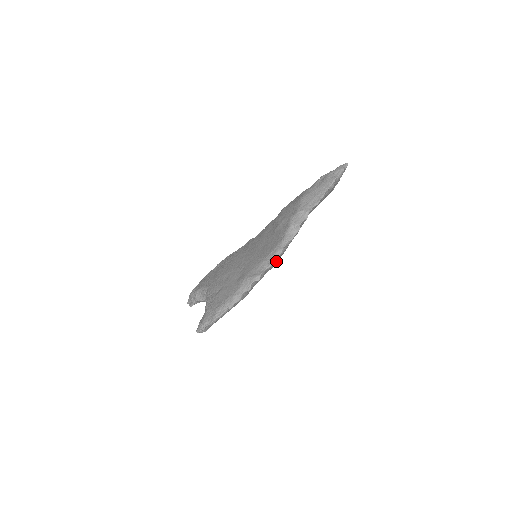
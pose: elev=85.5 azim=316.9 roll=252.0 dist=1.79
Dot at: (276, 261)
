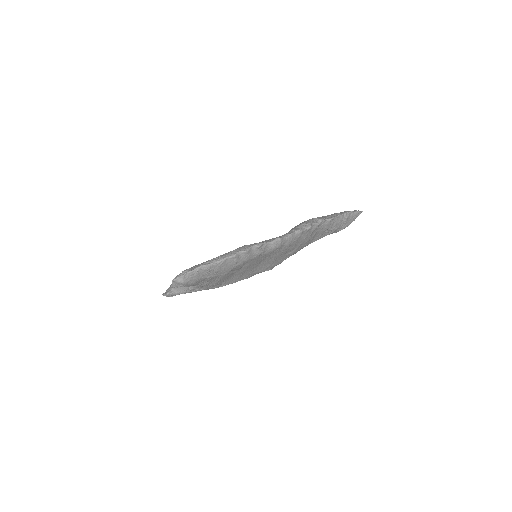
Dot at: (281, 241)
